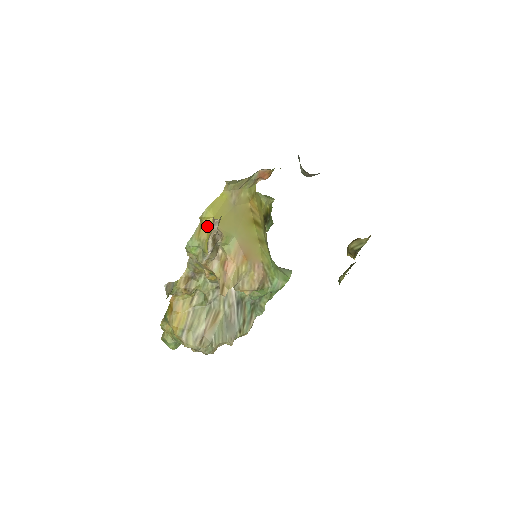
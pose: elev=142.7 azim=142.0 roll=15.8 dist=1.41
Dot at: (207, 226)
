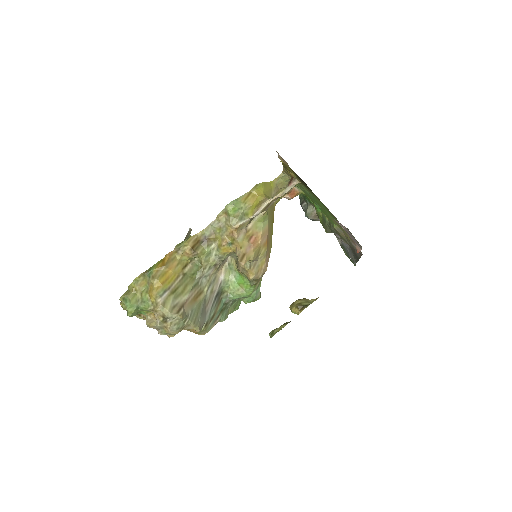
Dot at: (256, 196)
